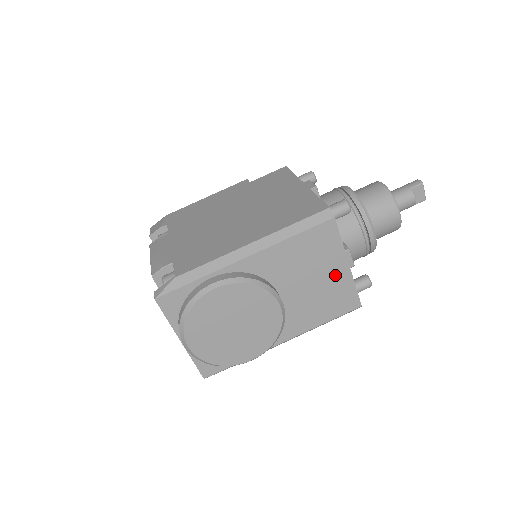
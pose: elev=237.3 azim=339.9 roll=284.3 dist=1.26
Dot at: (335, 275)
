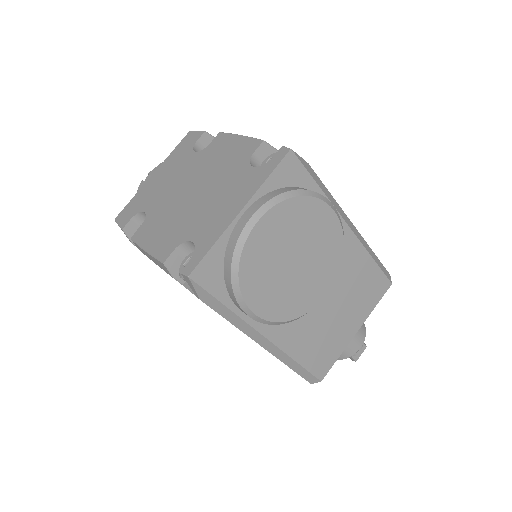
Dot at: (346, 328)
